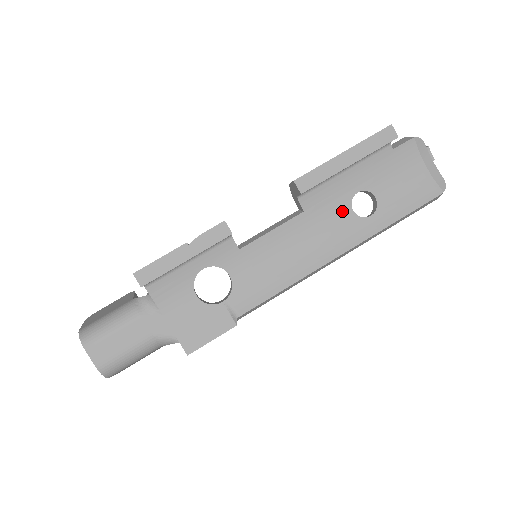
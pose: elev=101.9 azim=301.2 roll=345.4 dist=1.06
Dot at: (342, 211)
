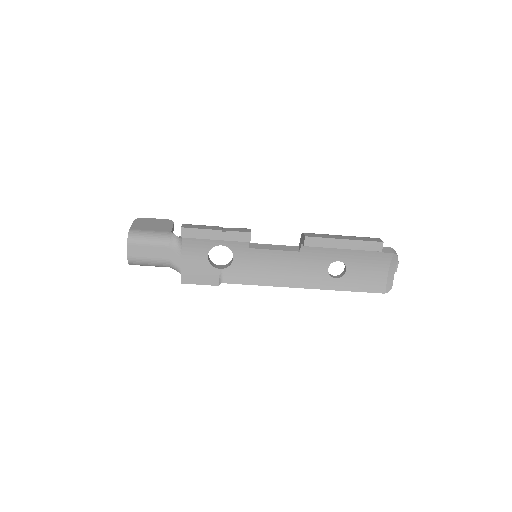
Dot at: (322, 265)
